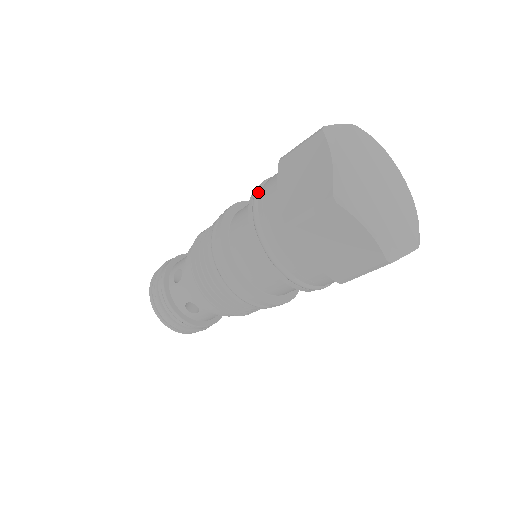
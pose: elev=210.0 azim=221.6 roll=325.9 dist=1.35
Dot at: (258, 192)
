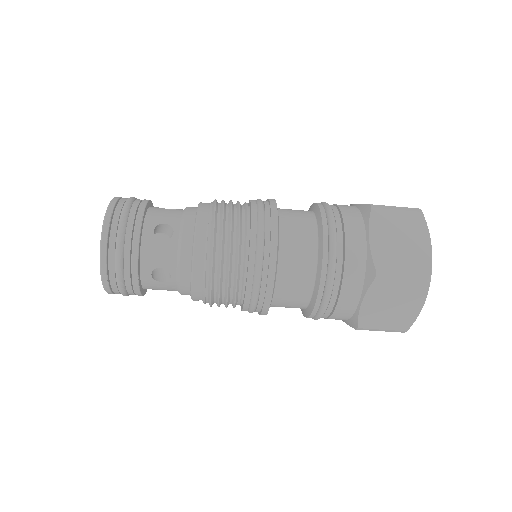
Dot at: (334, 217)
